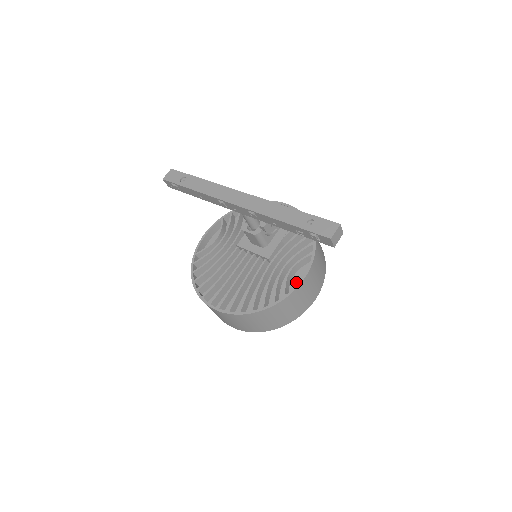
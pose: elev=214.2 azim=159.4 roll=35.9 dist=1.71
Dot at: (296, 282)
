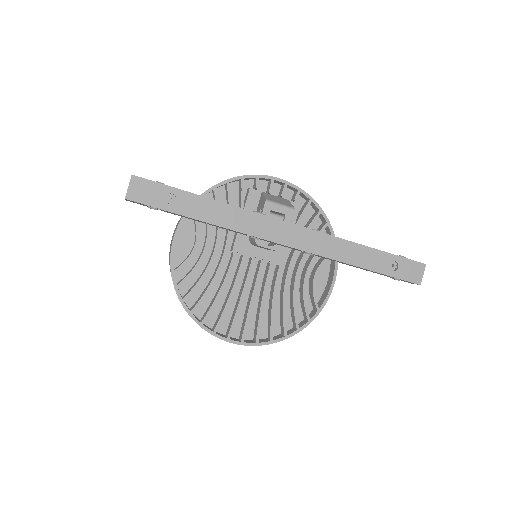
Dot at: (317, 284)
